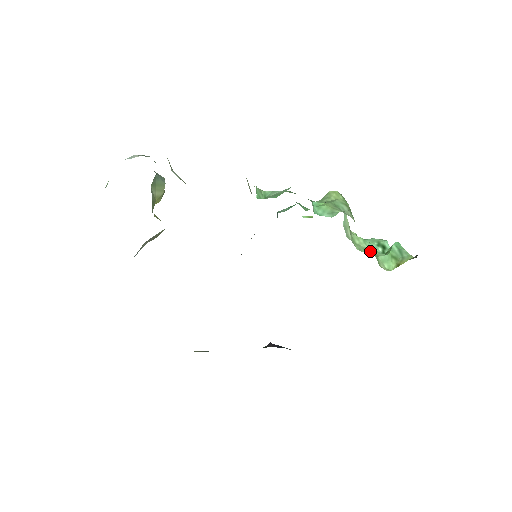
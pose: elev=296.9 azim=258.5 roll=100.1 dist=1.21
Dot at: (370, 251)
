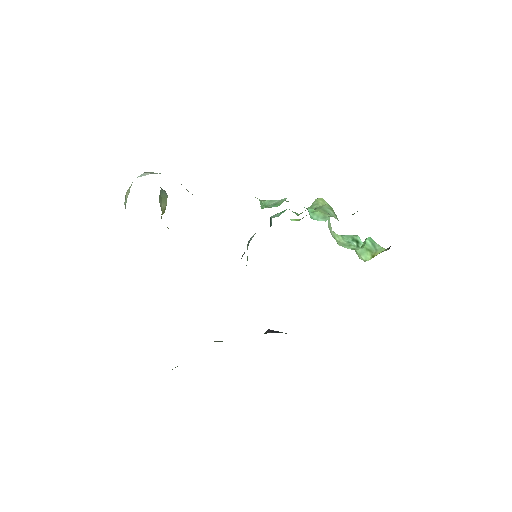
Dot at: (349, 246)
